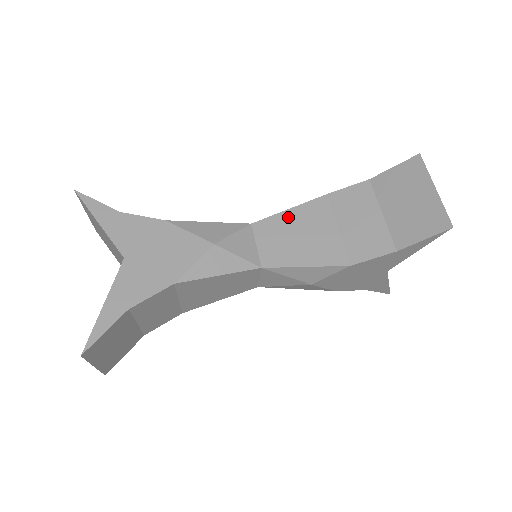
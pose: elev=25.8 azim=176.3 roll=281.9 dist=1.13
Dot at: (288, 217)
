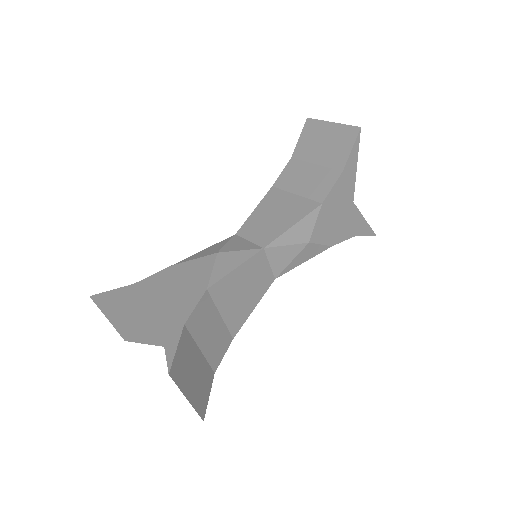
Dot at: (257, 214)
